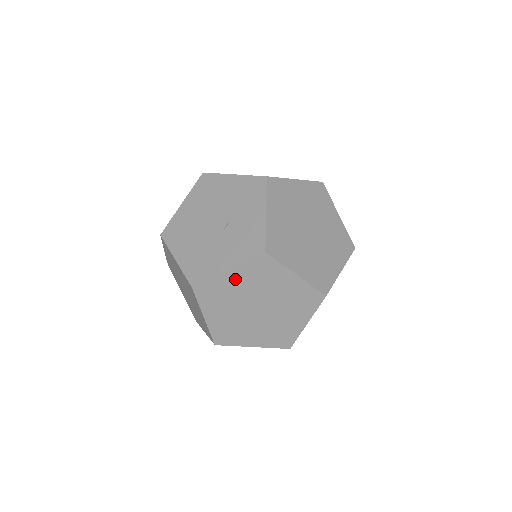
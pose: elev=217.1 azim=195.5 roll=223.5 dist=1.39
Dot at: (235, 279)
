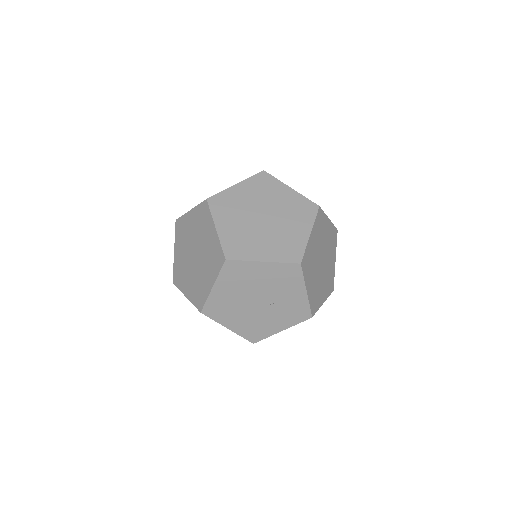
Dot at: occluded
